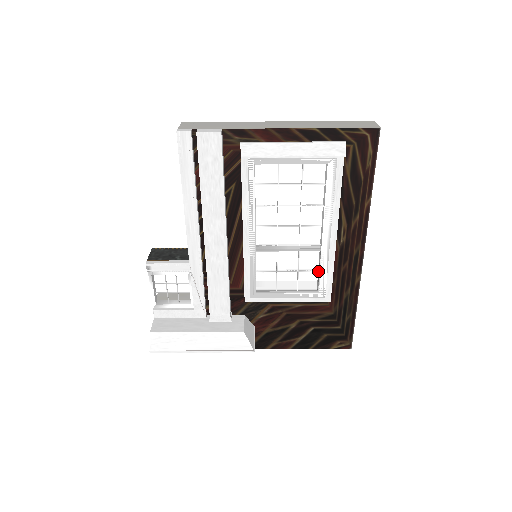
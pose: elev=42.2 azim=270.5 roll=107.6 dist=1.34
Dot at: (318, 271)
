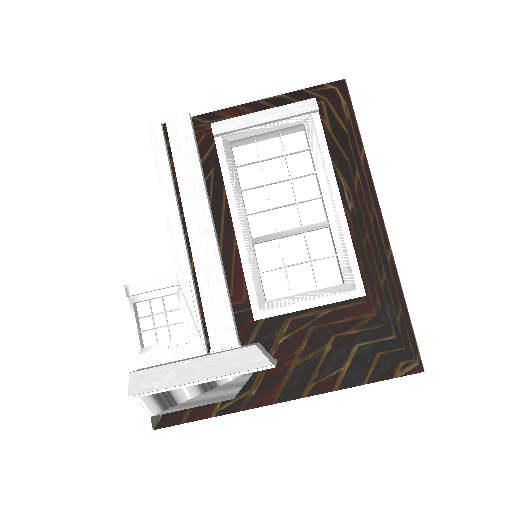
Dot at: (335, 254)
